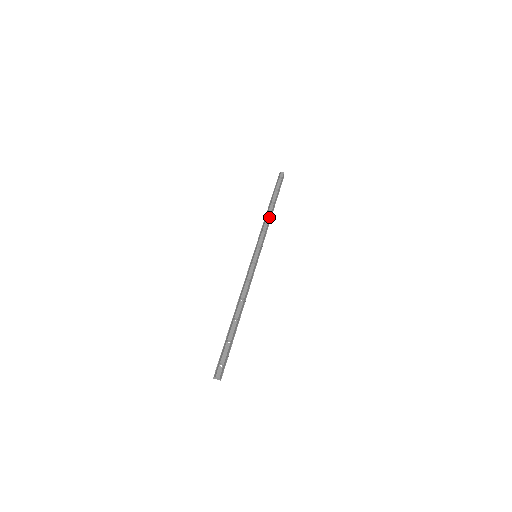
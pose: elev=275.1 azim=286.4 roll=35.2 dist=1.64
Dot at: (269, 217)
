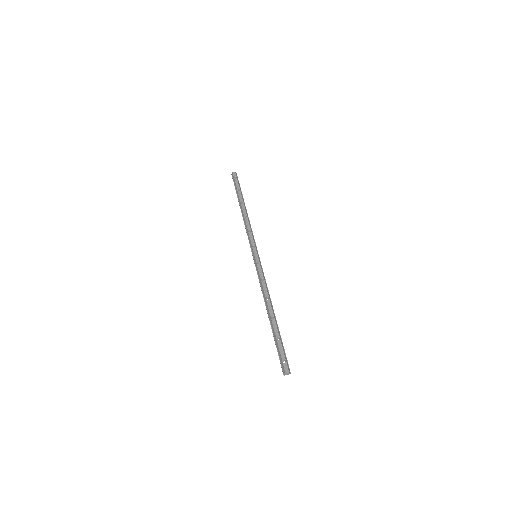
Dot at: (247, 217)
